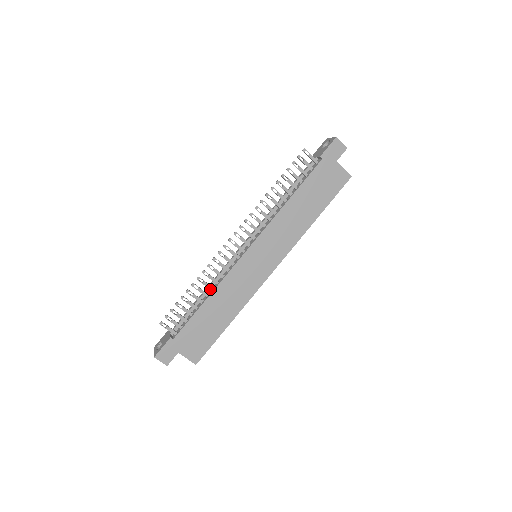
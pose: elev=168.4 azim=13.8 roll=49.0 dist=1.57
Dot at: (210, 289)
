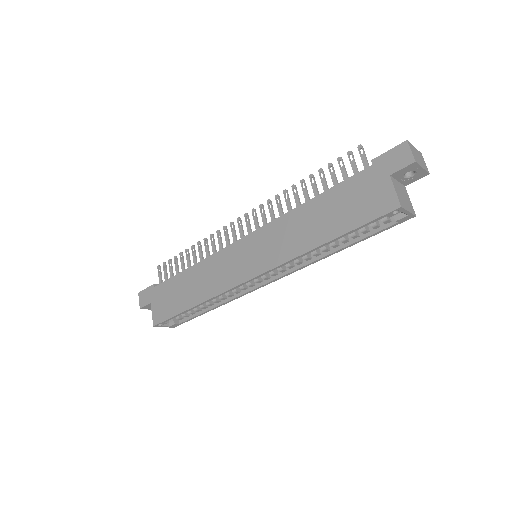
Dot at: (200, 260)
